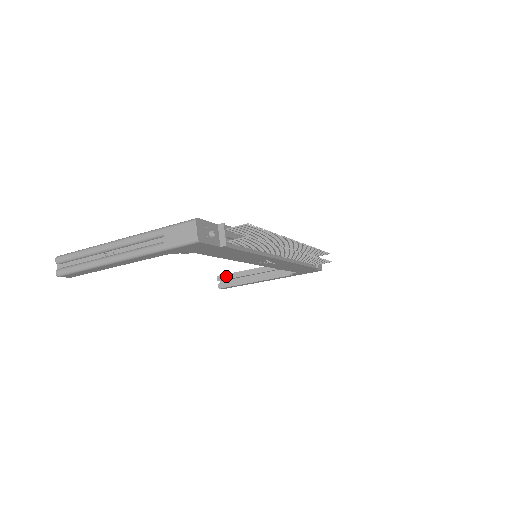
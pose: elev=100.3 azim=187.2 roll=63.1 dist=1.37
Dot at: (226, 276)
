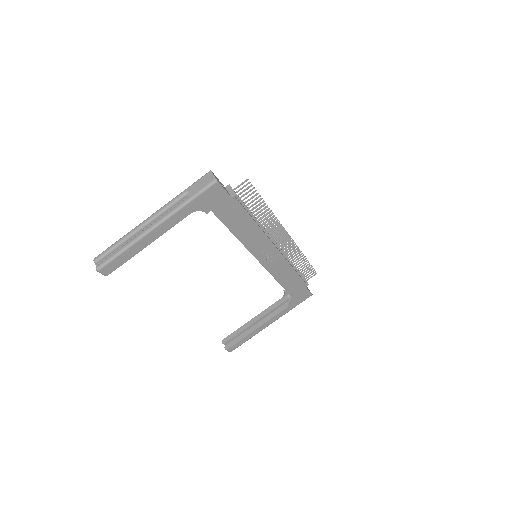
Dot at: (230, 336)
